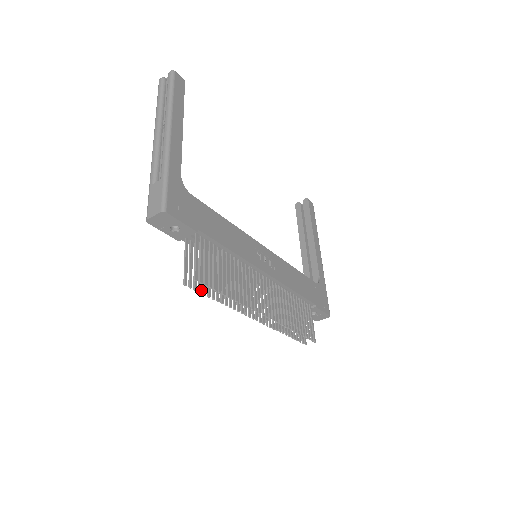
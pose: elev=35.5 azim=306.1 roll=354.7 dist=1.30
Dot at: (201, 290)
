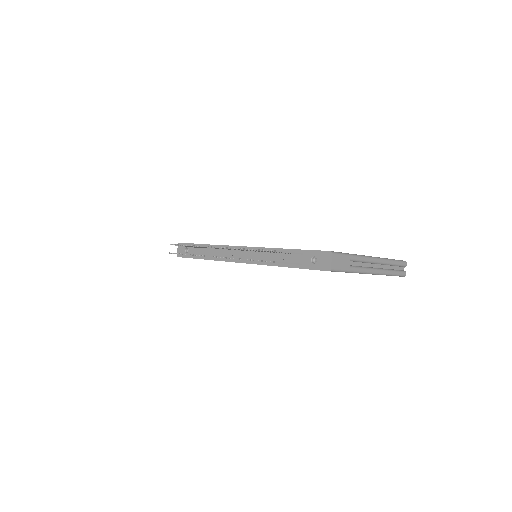
Dot at: (179, 253)
